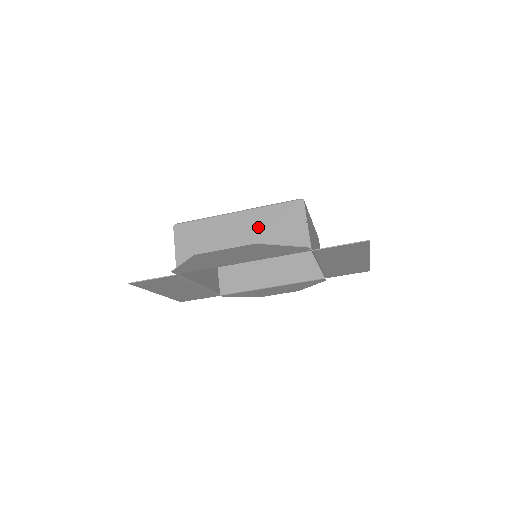
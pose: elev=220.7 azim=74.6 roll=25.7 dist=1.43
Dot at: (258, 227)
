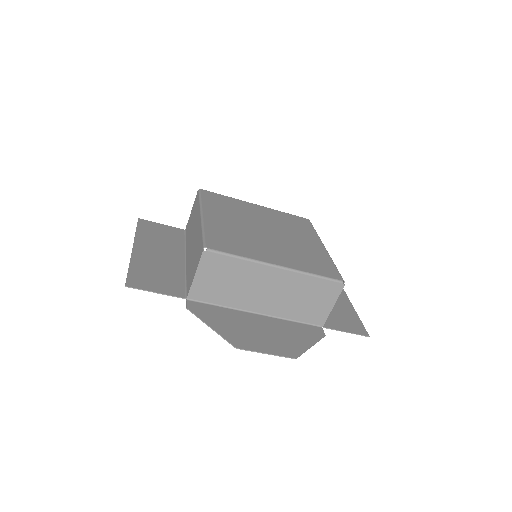
Dot at: (291, 290)
